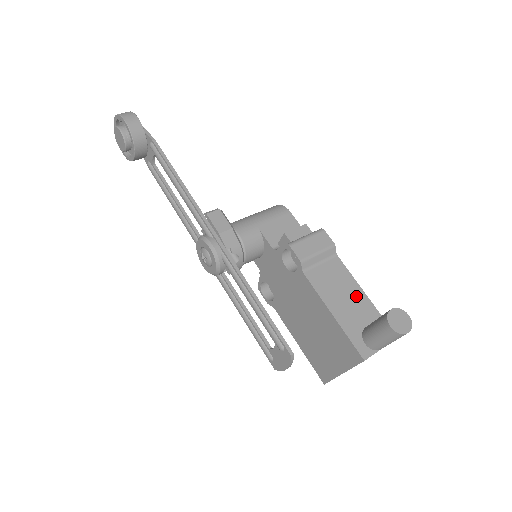
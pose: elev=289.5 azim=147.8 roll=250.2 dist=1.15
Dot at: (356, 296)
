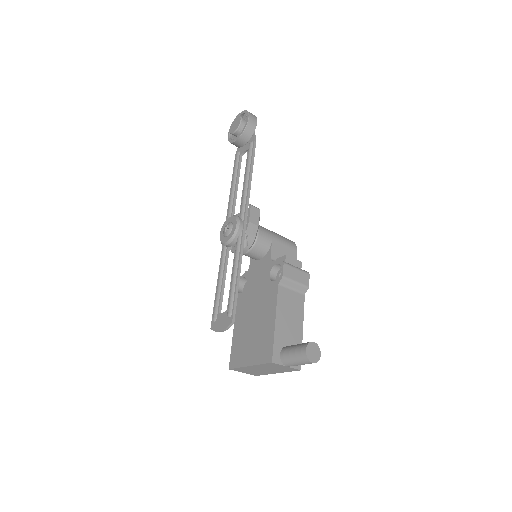
Dot at: (297, 326)
